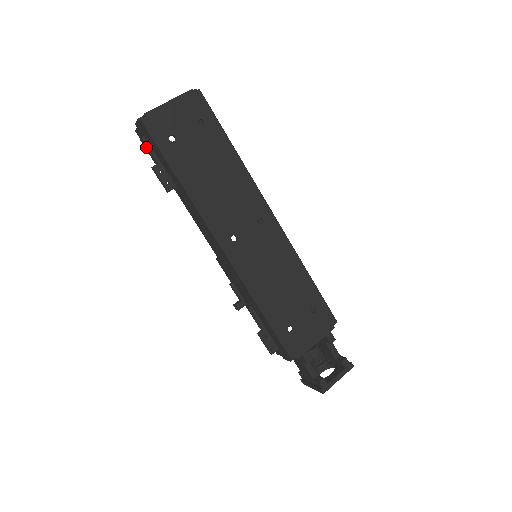
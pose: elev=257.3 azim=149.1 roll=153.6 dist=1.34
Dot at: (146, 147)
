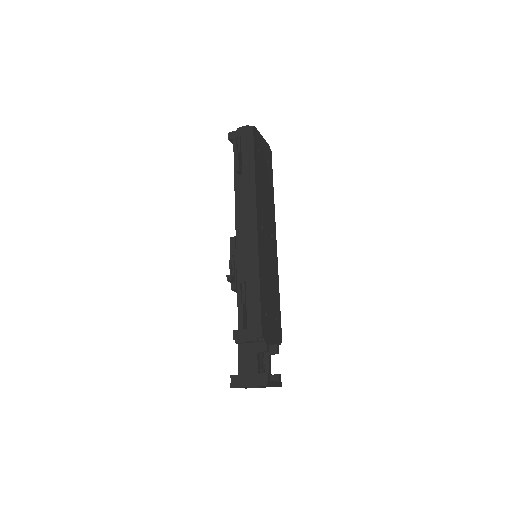
Dot at: (236, 142)
